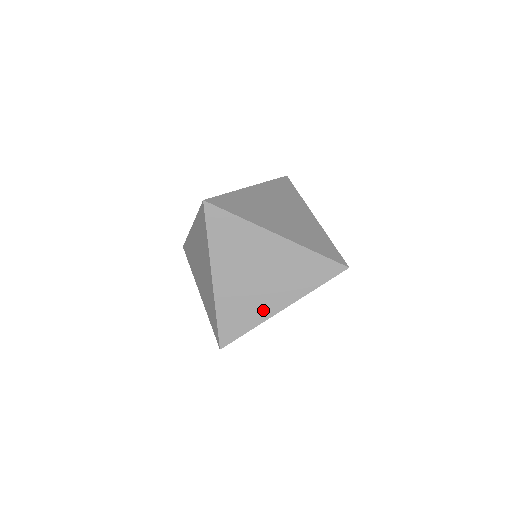
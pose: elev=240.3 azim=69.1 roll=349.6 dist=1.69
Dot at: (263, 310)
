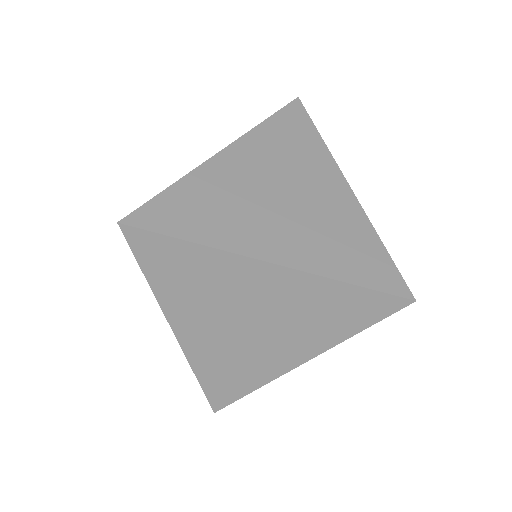
Dot at: (269, 367)
